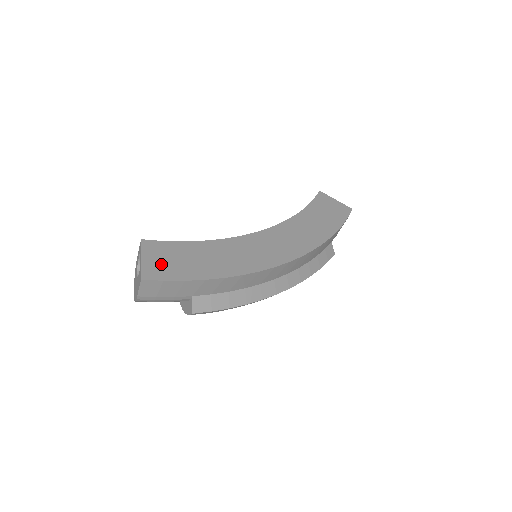
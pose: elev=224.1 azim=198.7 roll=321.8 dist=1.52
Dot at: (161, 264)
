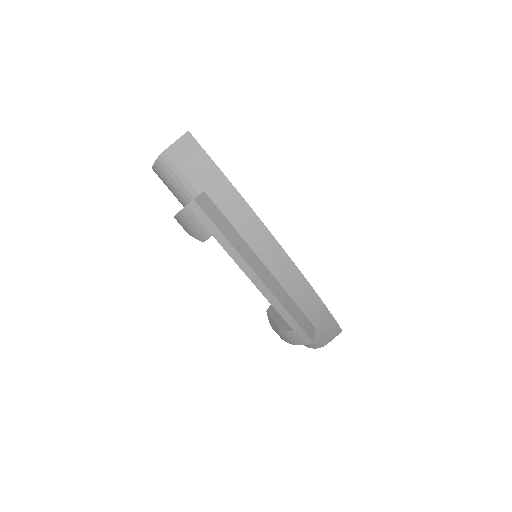
Dot at: occluded
